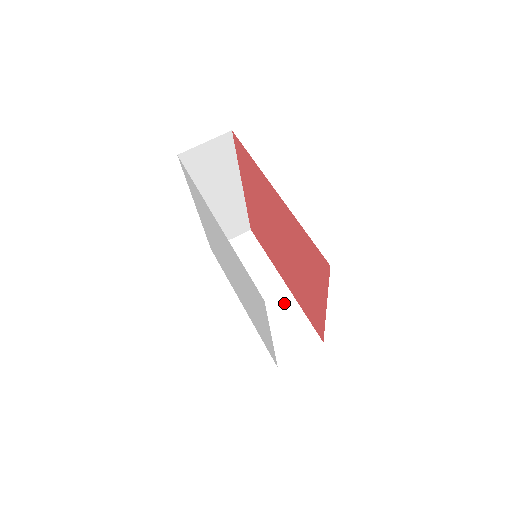
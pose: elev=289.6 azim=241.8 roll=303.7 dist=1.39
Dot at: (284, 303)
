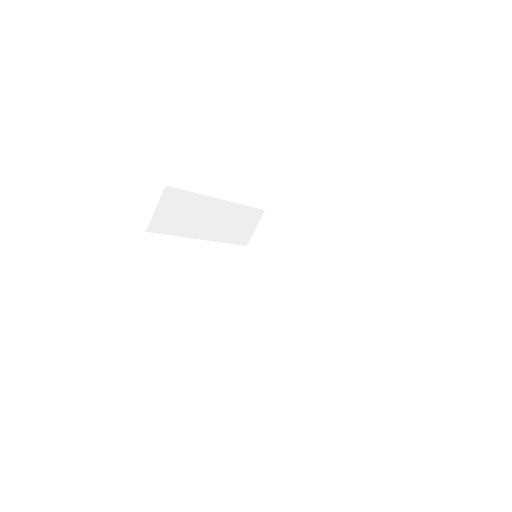
Dot at: (318, 262)
